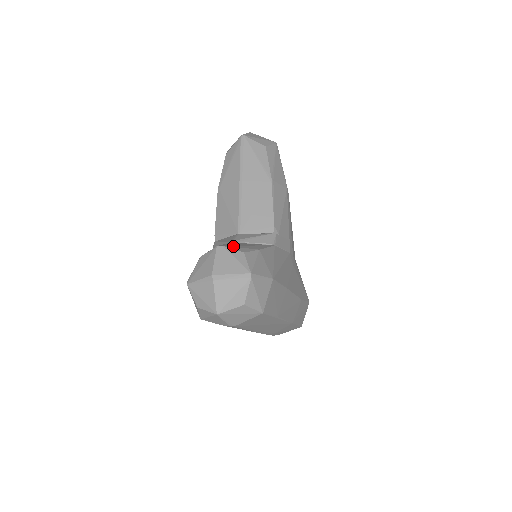
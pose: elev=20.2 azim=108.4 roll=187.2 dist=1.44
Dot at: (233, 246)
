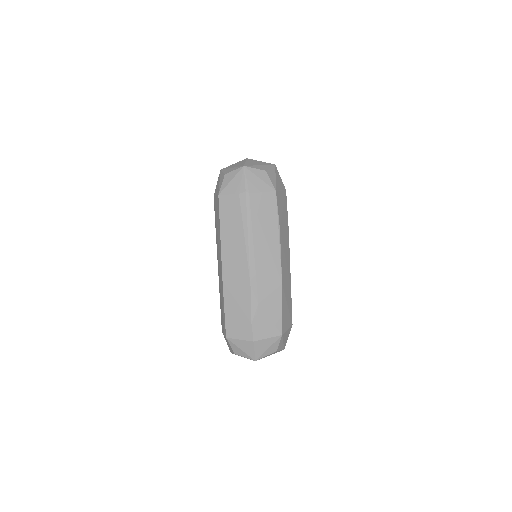
Dot at: occluded
